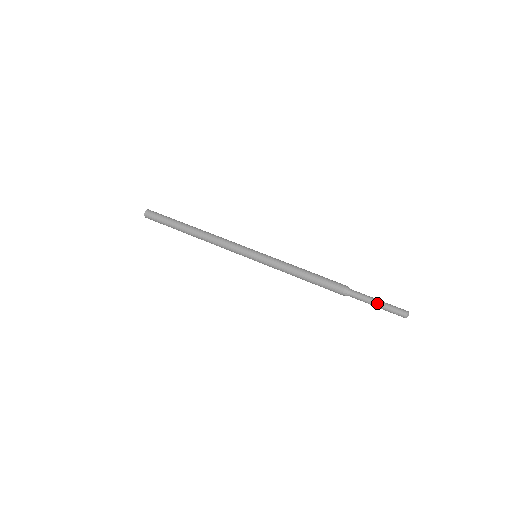
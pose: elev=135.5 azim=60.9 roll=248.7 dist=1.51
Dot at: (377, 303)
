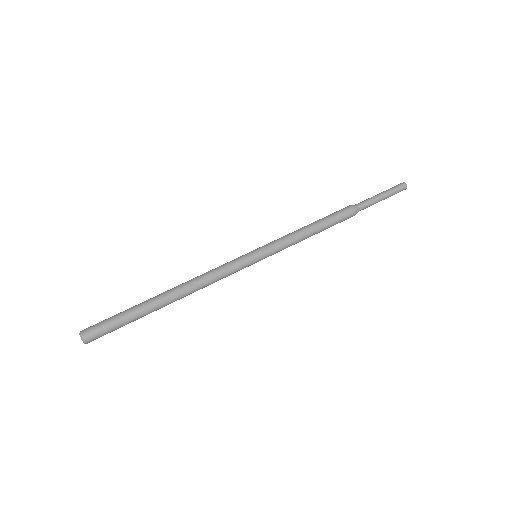
Dot at: occluded
